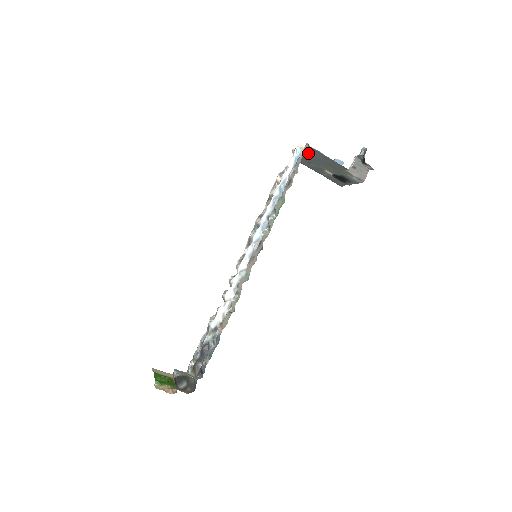
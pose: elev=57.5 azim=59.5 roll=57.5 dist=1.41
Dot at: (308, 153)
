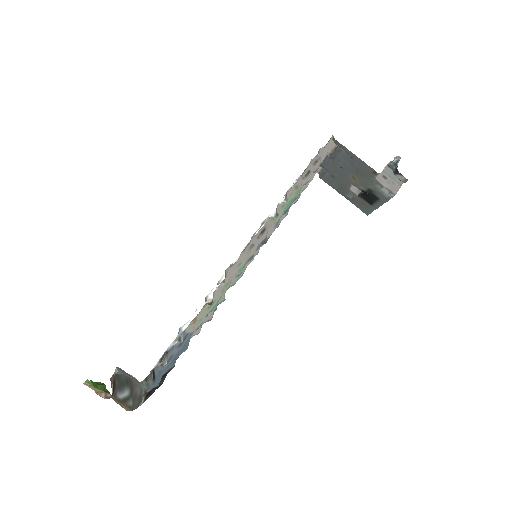
Dot at: (332, 155)
